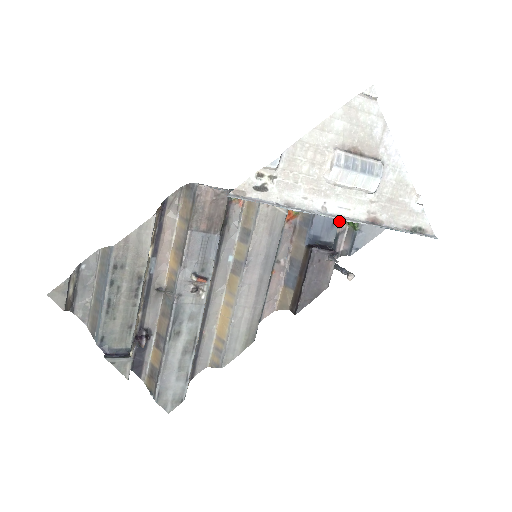
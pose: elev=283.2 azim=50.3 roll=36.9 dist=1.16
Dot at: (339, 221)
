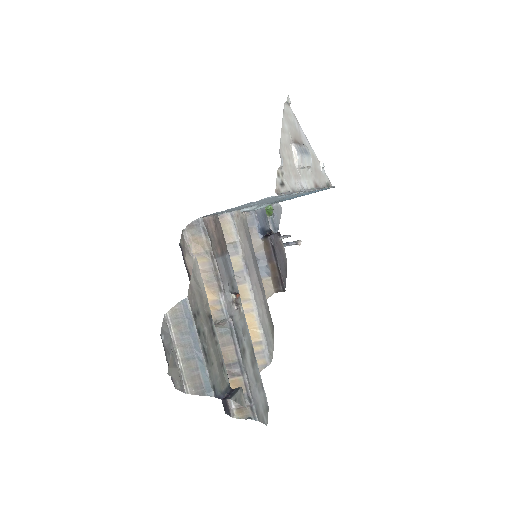
Dot at: occluded
